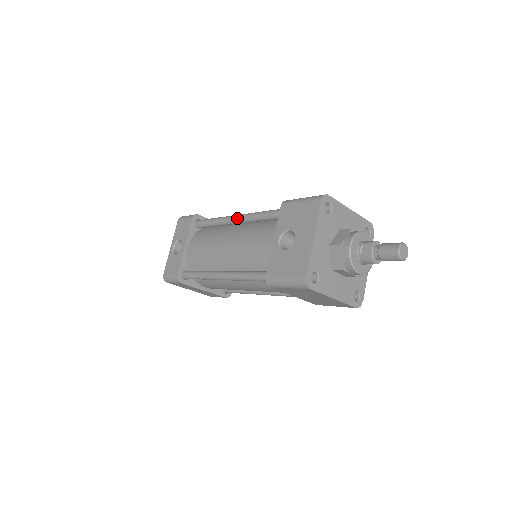
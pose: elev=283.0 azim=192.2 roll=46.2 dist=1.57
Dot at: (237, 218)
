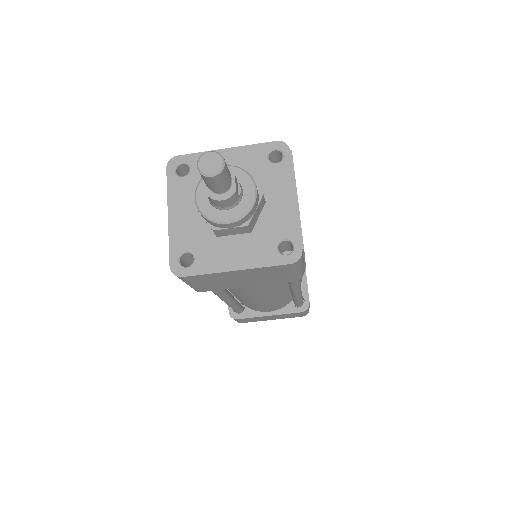
Dot at: occluded
